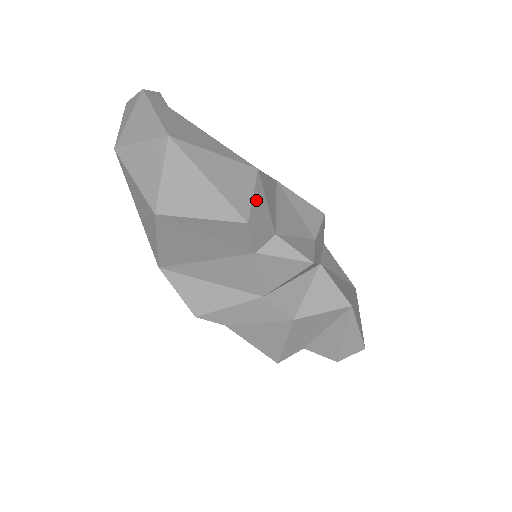
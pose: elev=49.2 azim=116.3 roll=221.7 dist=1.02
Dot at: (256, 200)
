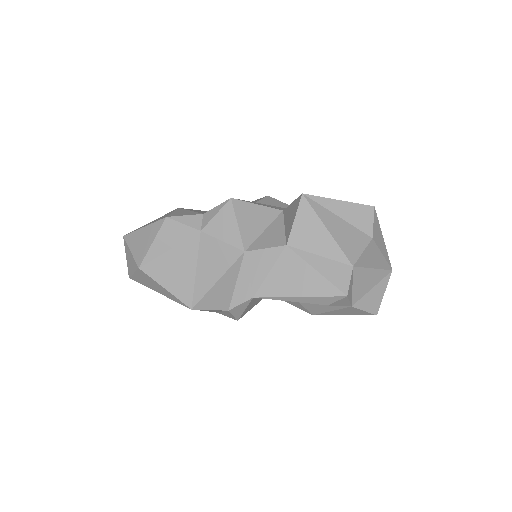
Dot at: (177, 213)
